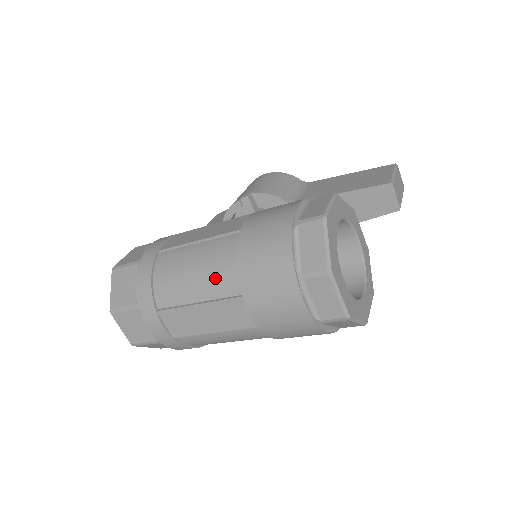
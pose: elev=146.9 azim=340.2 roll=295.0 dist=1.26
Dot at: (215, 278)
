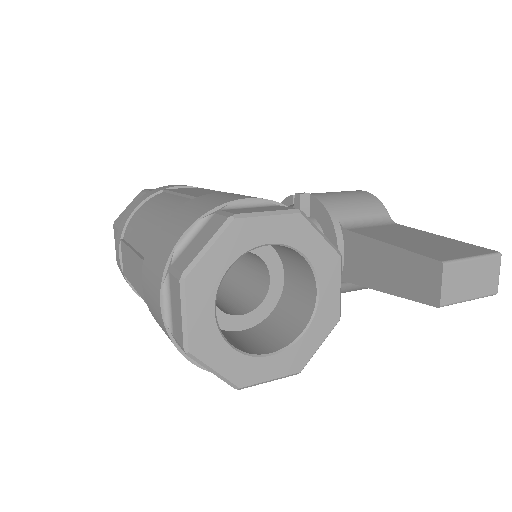
Dot at: (148, 231)
